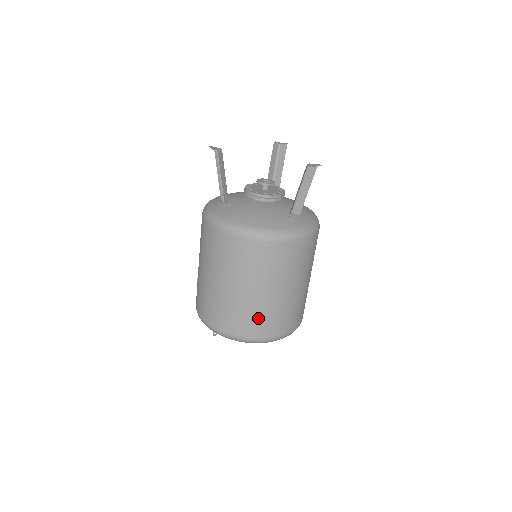
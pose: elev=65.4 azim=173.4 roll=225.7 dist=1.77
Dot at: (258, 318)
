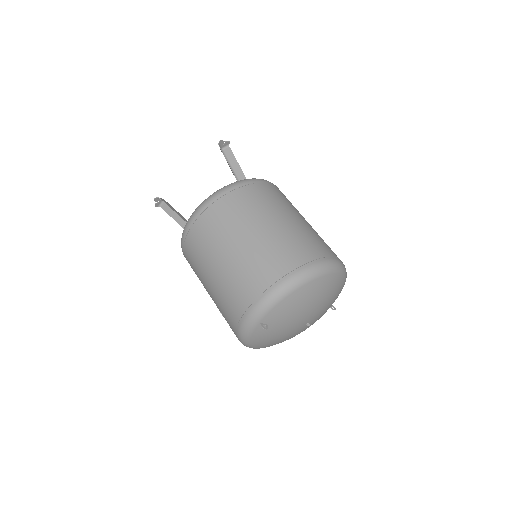
Dot at: (276, 254)
